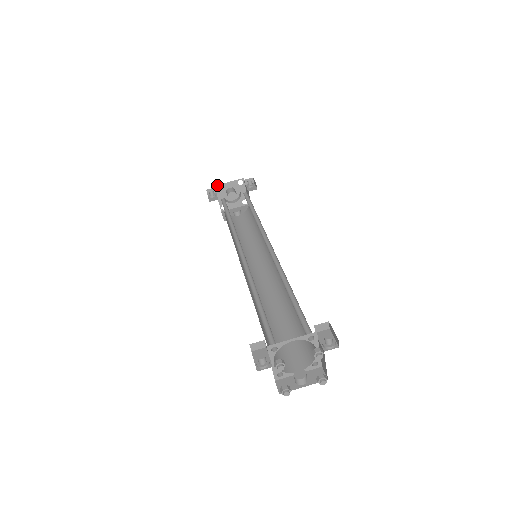
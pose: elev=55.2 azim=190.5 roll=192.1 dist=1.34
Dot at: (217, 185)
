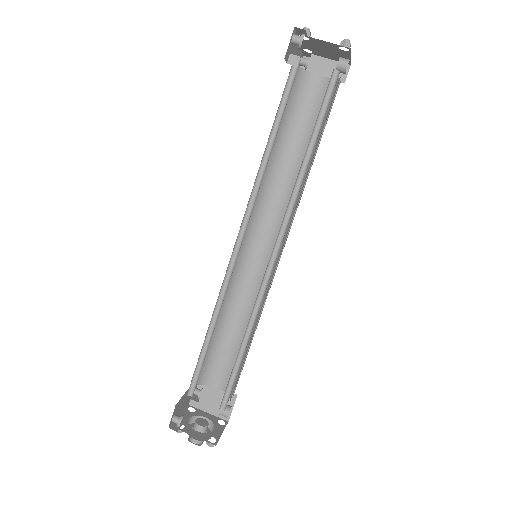
Dot at: occluded
